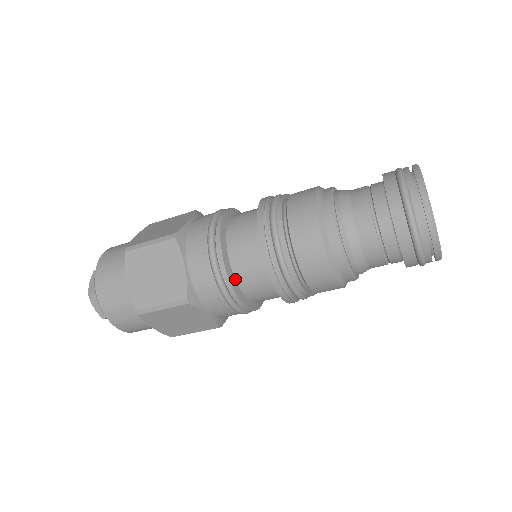
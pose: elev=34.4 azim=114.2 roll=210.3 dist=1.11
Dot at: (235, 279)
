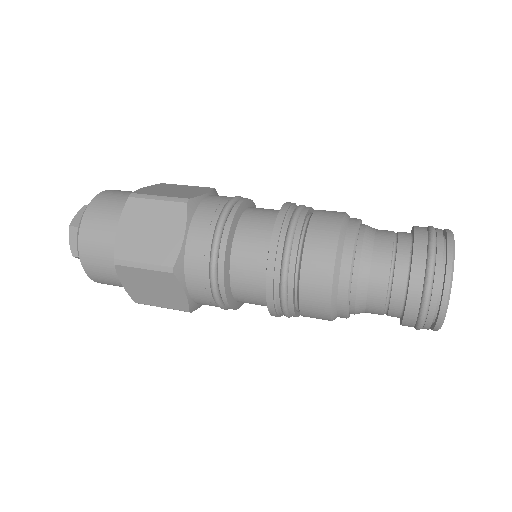
Dot at: occluded
